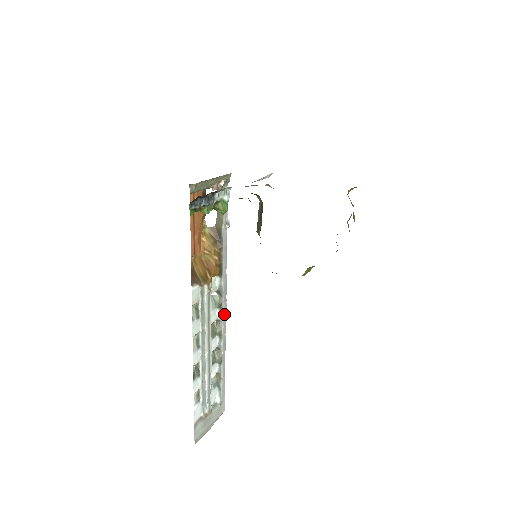
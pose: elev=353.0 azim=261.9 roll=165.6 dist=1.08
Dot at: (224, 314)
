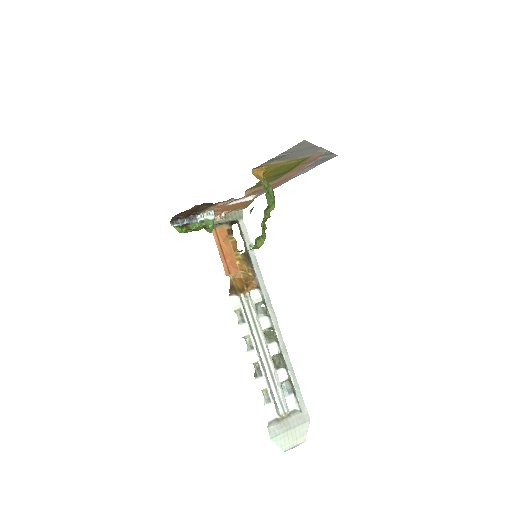
Dot at: (274, 321)
